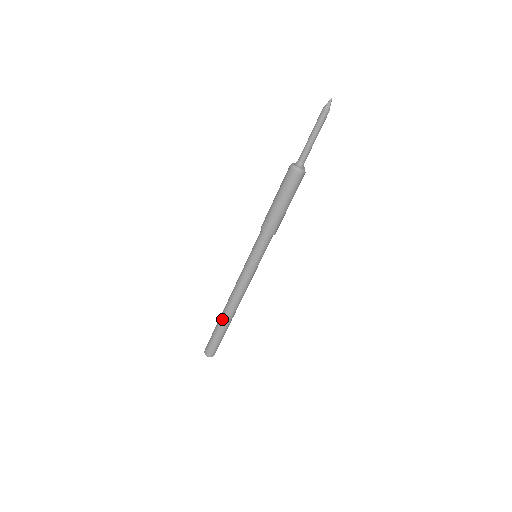
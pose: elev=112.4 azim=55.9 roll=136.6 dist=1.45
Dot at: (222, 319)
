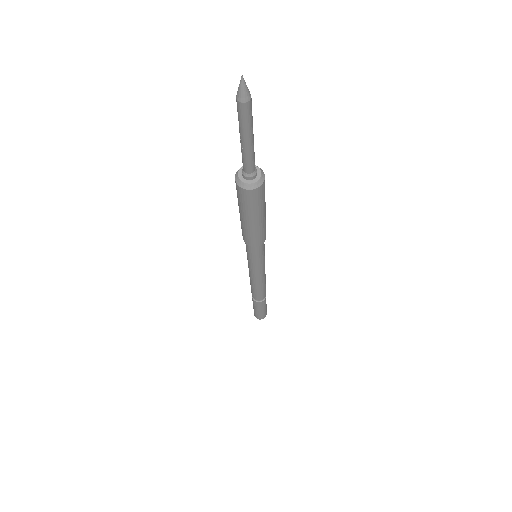
Dot at: (259, 302)
